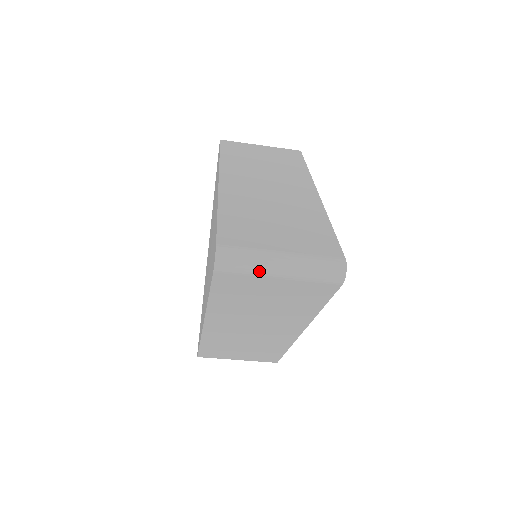
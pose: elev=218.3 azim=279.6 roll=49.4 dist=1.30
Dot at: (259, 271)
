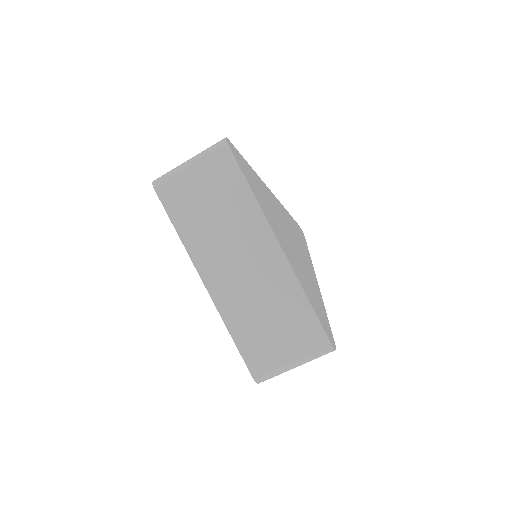
Dot at: (177, 171)
